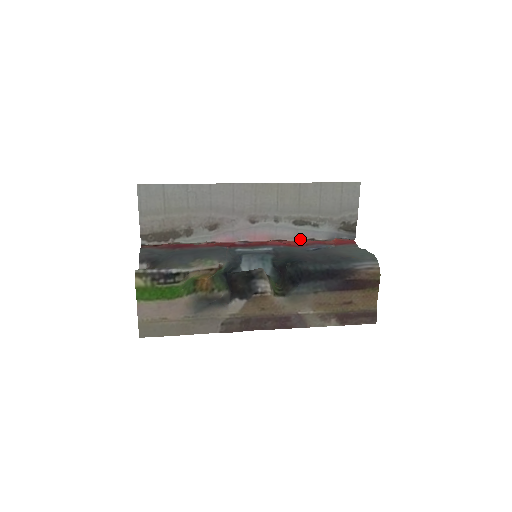
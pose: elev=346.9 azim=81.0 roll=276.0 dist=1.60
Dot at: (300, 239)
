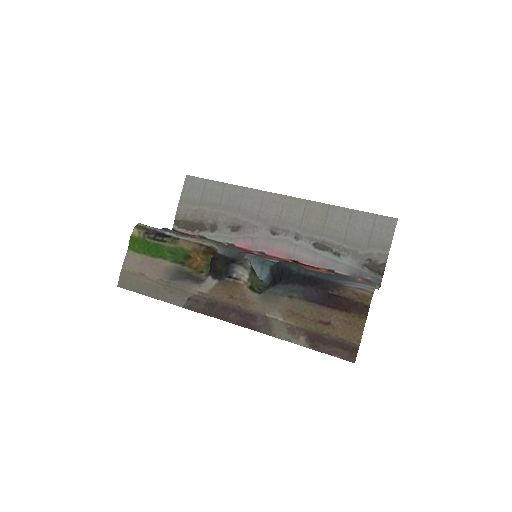
Dot at: (318, 266)
